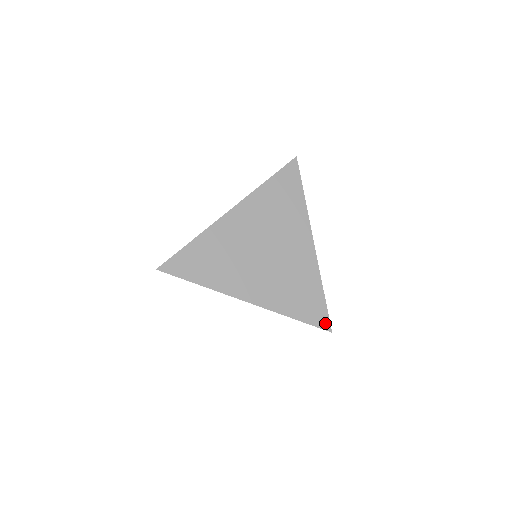
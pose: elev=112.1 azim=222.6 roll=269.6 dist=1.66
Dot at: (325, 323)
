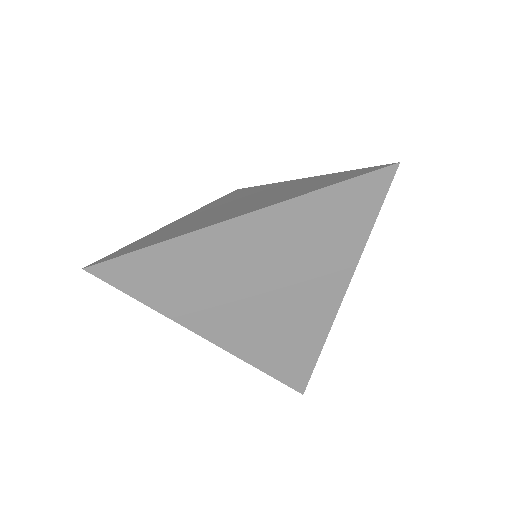
Dot at: (301, 384)
